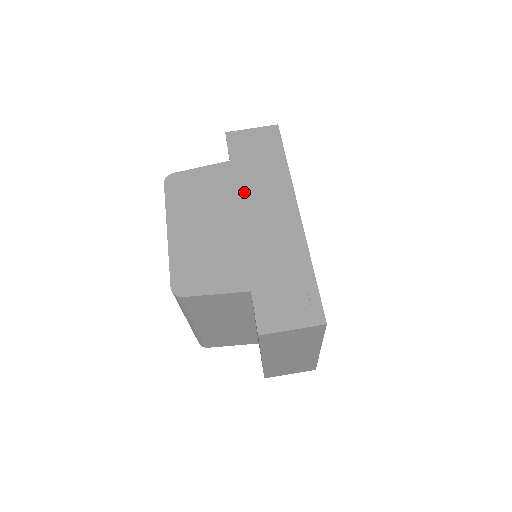
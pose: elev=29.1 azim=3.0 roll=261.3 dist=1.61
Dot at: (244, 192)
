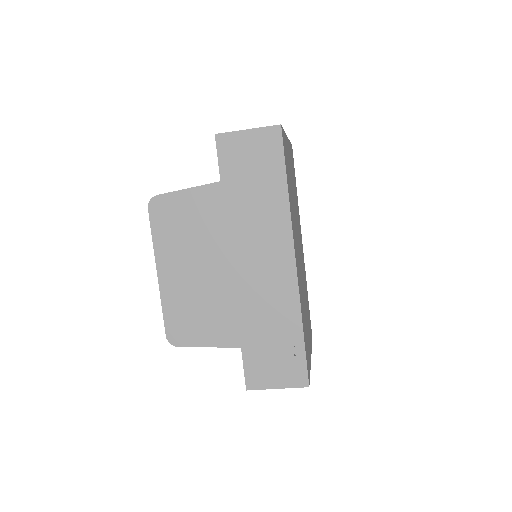
Dot at: (236, 229)
